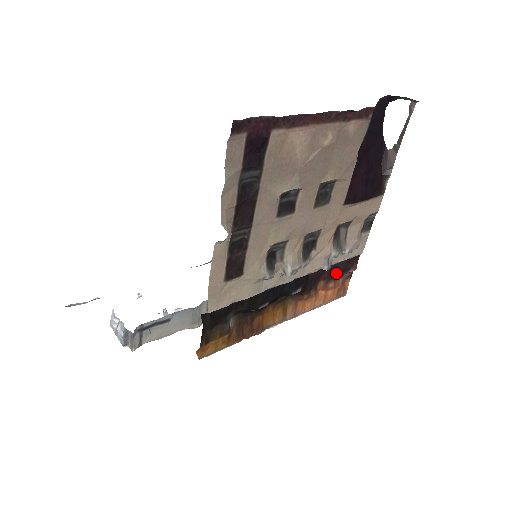
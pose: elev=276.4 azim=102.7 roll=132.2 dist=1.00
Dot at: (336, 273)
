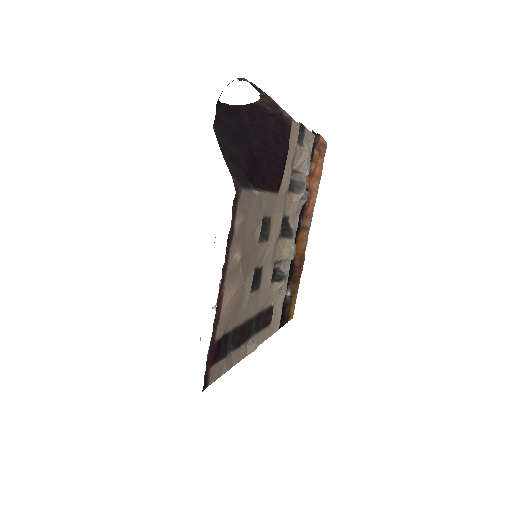
Dot at: occluded
